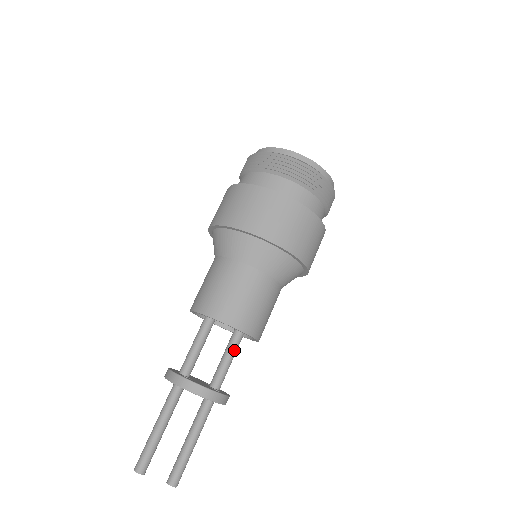
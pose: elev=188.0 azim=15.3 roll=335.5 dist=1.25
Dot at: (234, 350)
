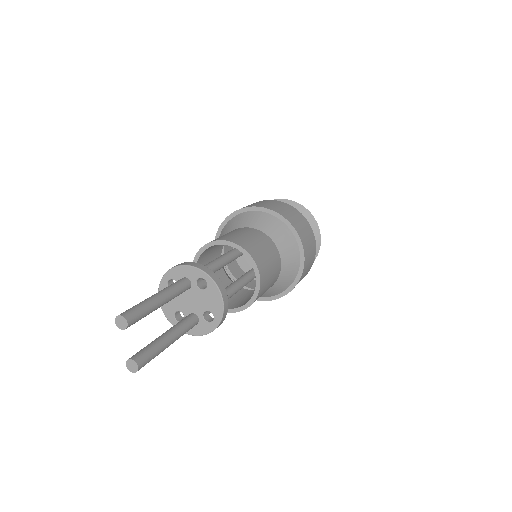
Dot at: occluded
